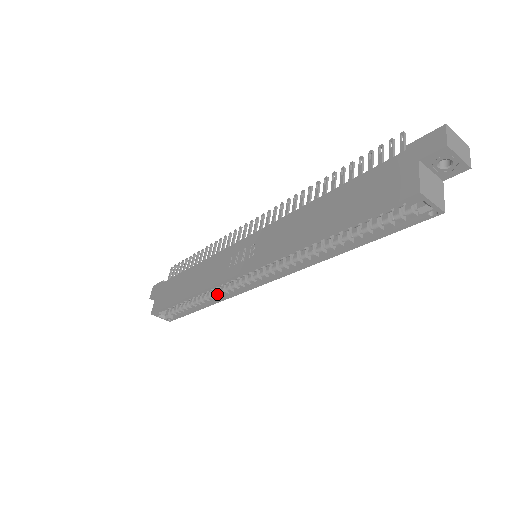
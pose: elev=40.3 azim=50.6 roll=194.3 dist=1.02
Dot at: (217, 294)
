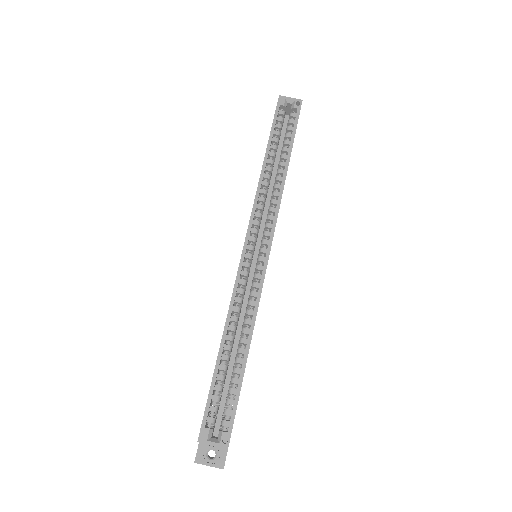
Dot at: (247, 313)
